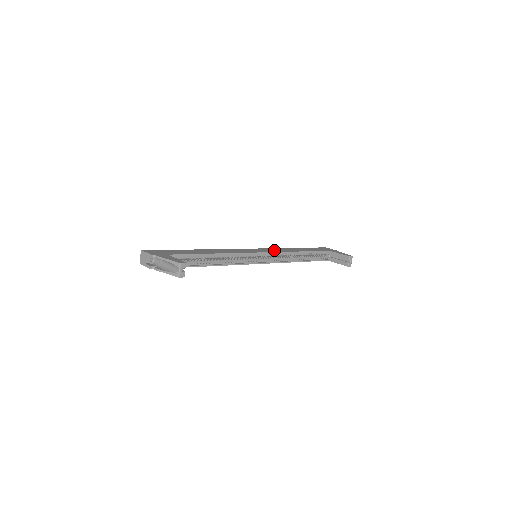
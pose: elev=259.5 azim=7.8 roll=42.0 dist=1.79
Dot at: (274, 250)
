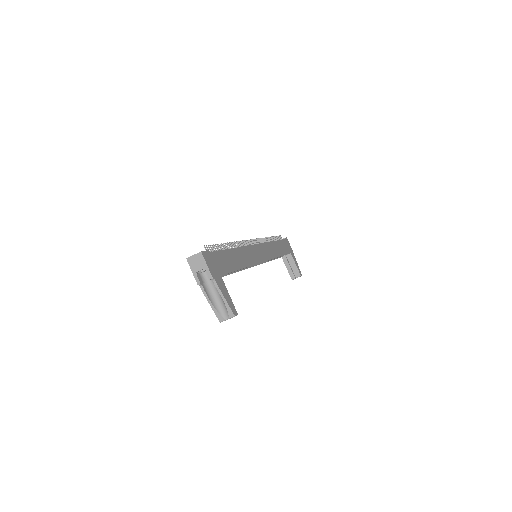
Dot at: (269, 252)
